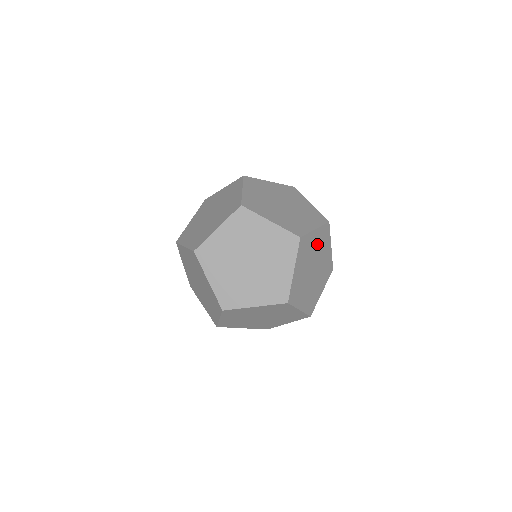
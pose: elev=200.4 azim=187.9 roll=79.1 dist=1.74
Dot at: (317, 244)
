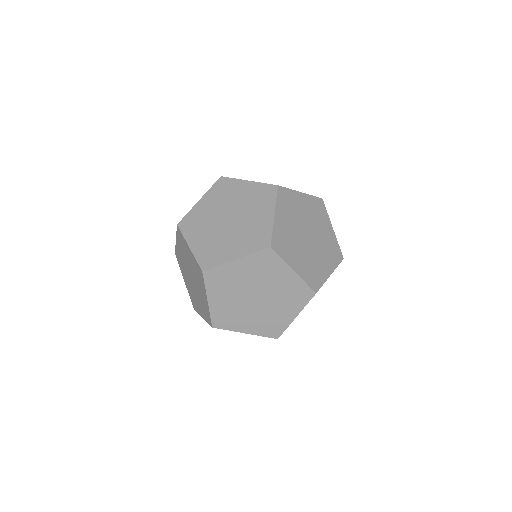
Dot at: occluded
